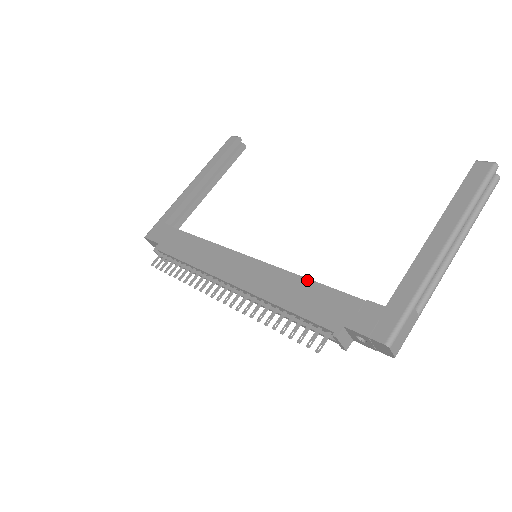
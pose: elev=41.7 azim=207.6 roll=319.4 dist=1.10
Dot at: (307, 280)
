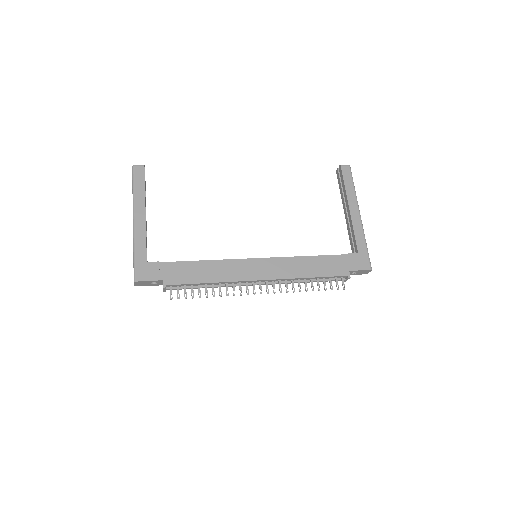
Dot at: (312, 257)
